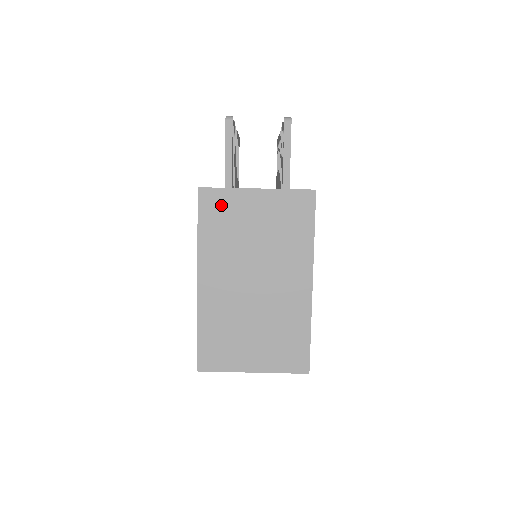
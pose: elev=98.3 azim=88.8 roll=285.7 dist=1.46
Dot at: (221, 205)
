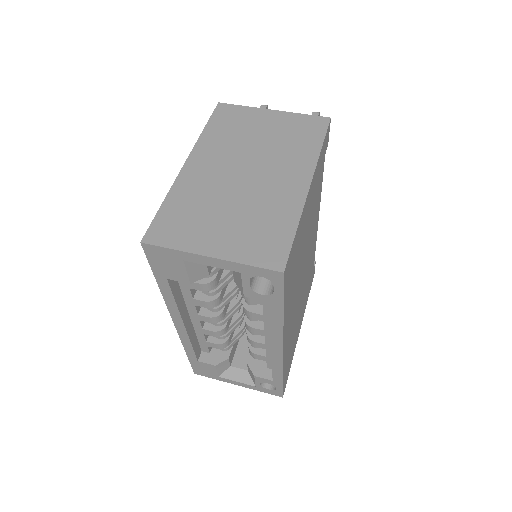
Dot at: (235, 115)
